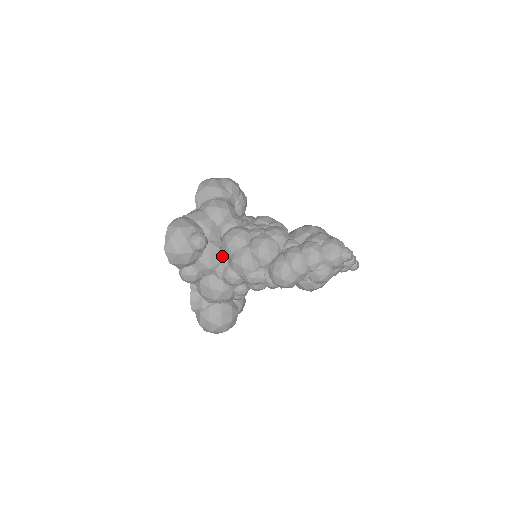
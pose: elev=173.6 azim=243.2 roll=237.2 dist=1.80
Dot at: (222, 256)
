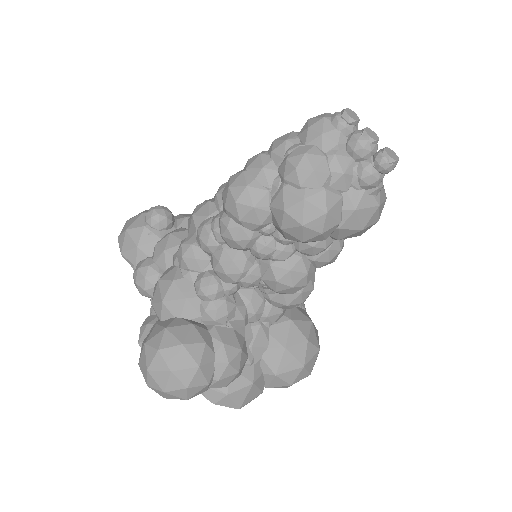
Dot at: occluded
